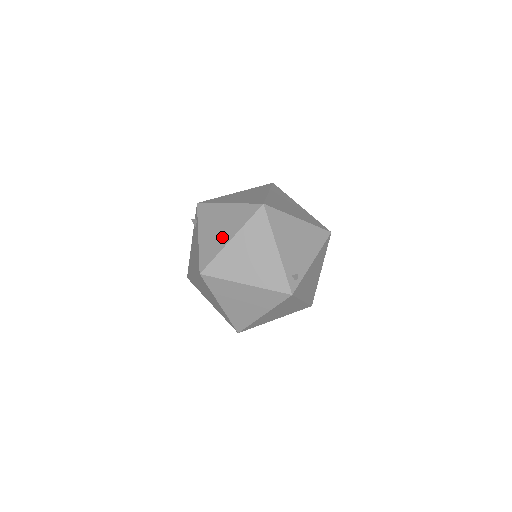
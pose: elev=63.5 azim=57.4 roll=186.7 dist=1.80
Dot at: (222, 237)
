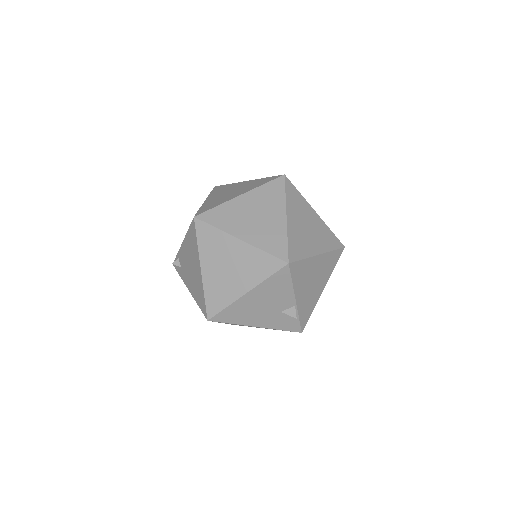
Dot at: occluded
